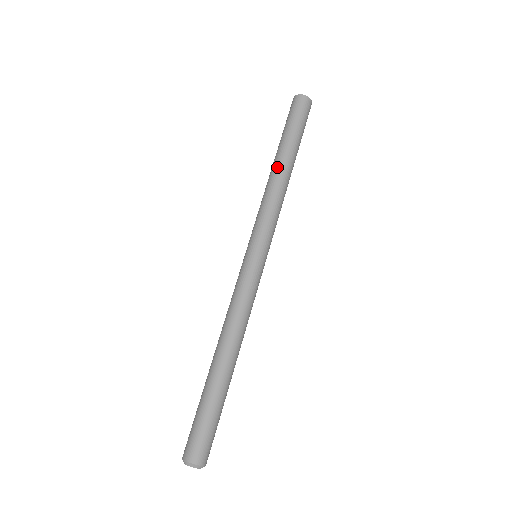
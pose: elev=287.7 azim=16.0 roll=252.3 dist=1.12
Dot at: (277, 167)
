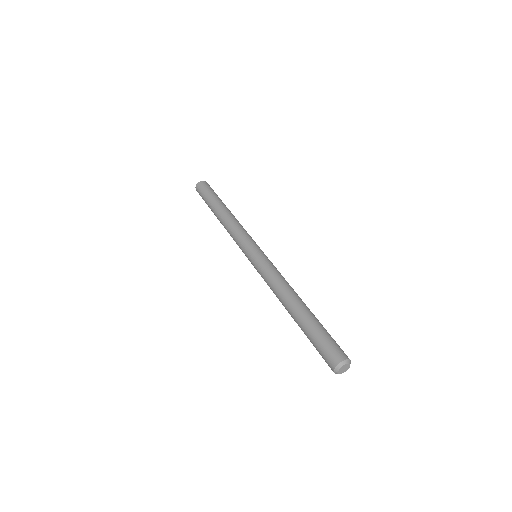
Dot at: (224, 212)
